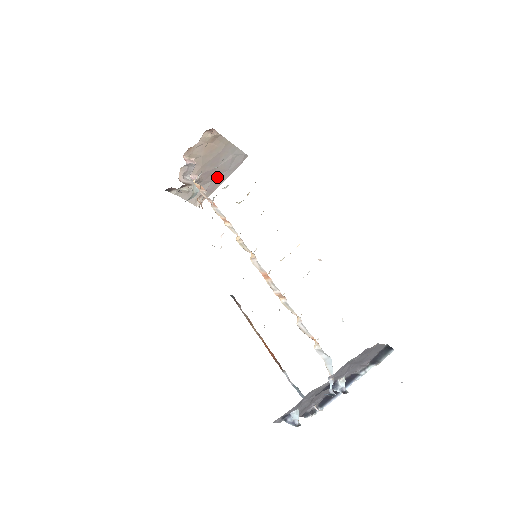
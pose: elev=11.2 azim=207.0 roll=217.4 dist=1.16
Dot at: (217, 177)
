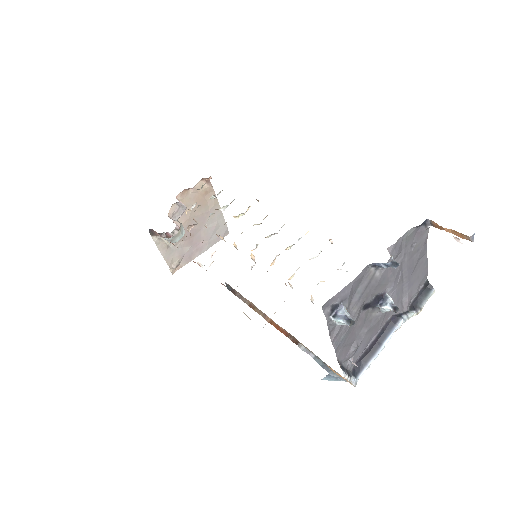
Dot at: (197, 244)
